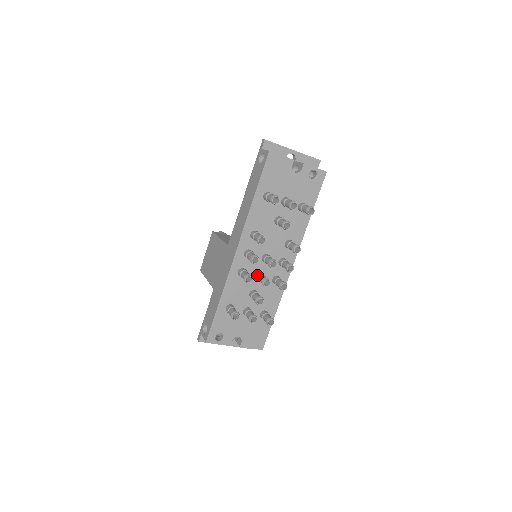
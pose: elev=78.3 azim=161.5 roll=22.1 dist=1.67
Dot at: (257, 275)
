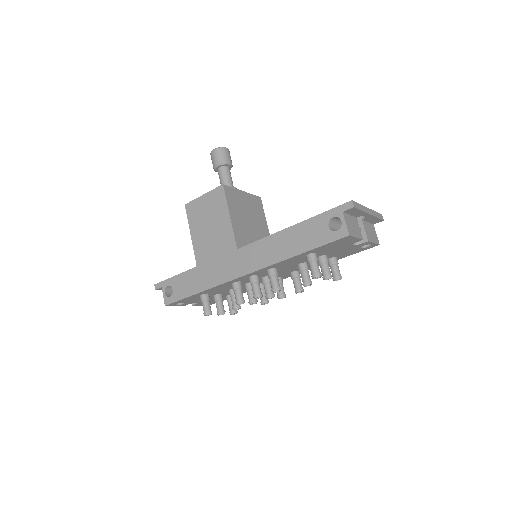
Dot at: (248, 287)
